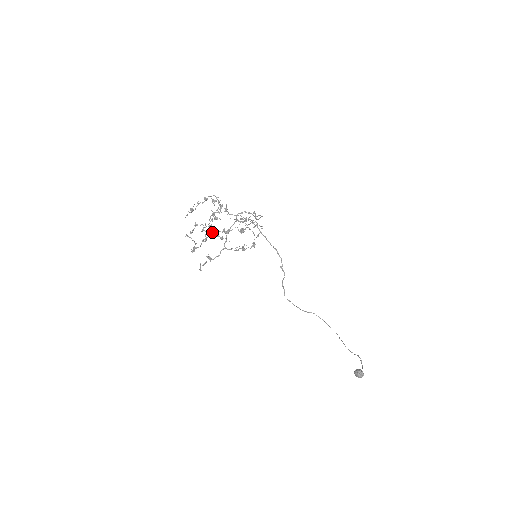
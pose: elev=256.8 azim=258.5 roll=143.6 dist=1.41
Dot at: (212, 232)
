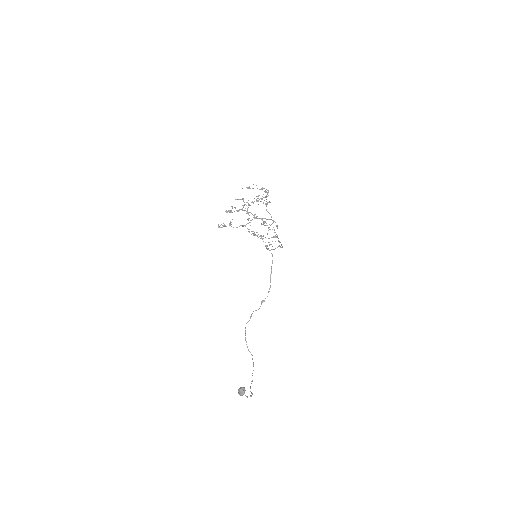
Dot at: (247, 208)
